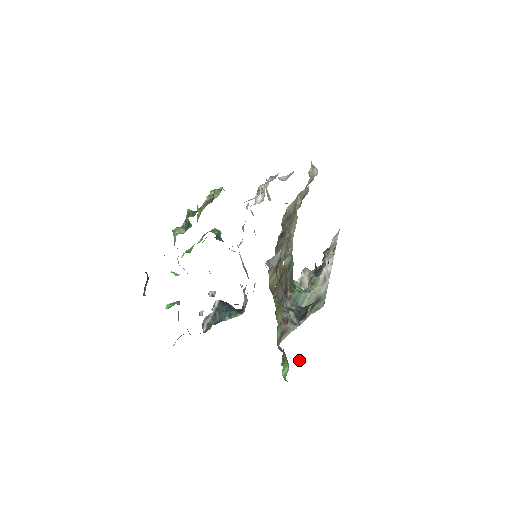
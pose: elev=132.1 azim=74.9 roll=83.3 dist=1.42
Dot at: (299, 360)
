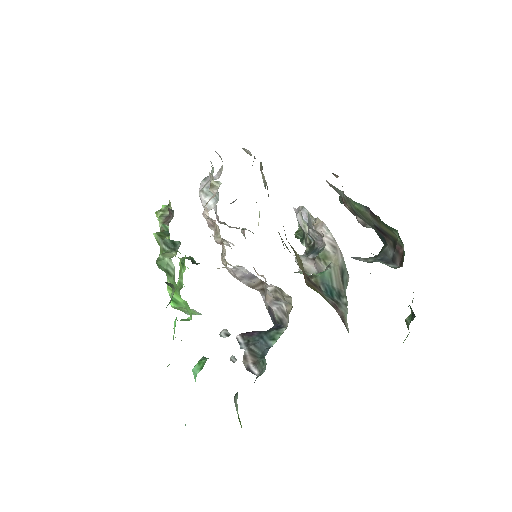
Dot at: (407, 320)
